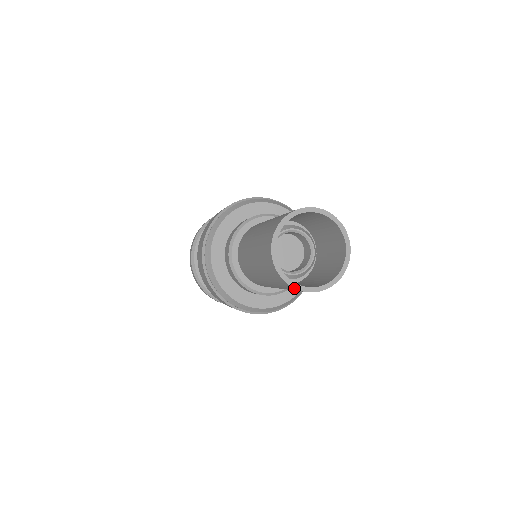
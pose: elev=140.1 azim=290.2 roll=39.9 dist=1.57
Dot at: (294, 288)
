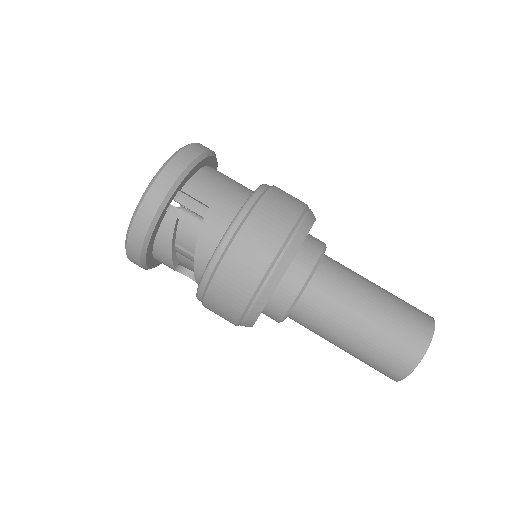
Dot at: occluded
